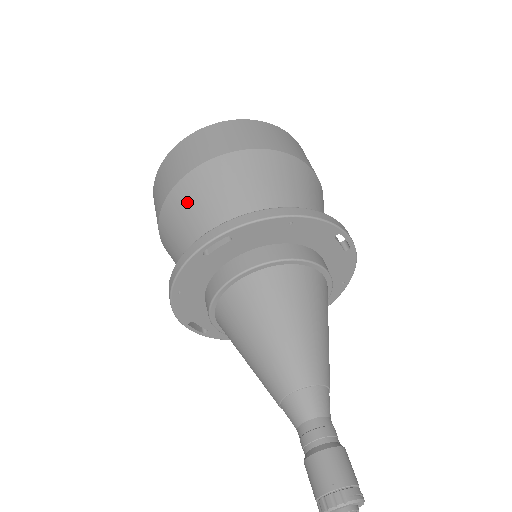
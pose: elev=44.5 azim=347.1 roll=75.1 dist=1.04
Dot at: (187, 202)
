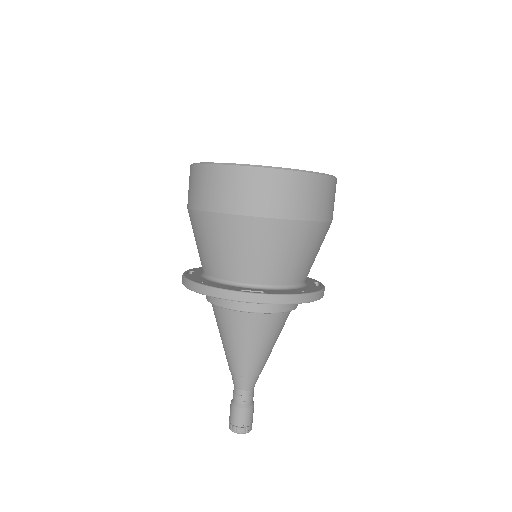
Dot at: (240, 237)
